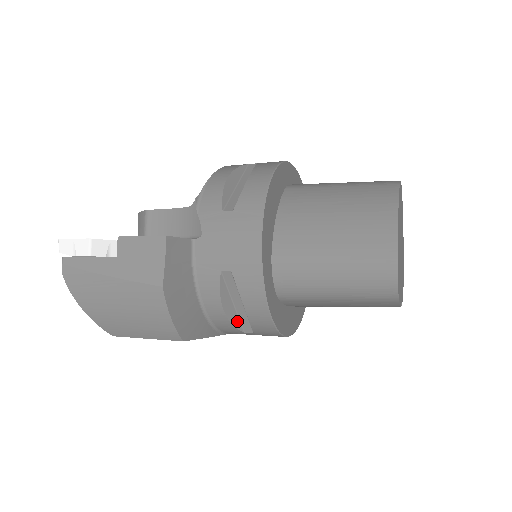
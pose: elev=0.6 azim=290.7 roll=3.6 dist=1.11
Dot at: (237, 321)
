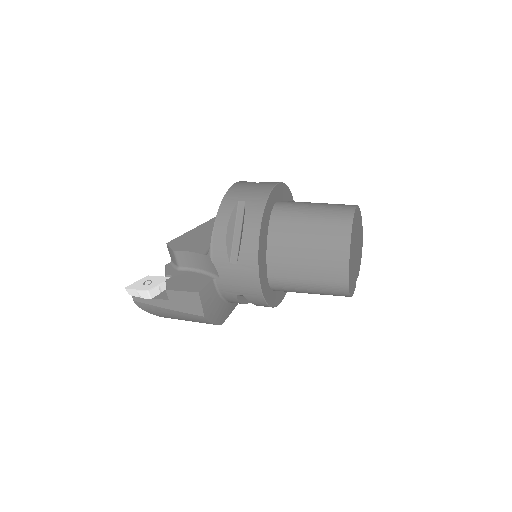
Dot at: occluded
